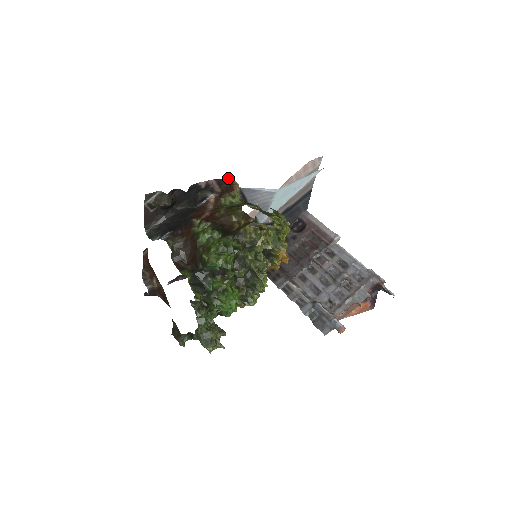
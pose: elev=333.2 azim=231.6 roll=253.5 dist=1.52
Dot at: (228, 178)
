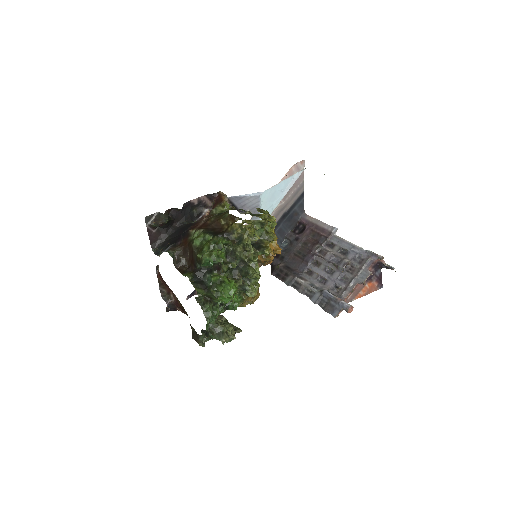
Dot at: (217, 192)
